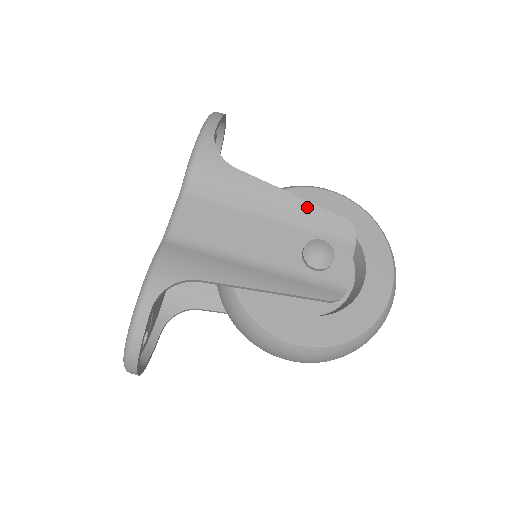
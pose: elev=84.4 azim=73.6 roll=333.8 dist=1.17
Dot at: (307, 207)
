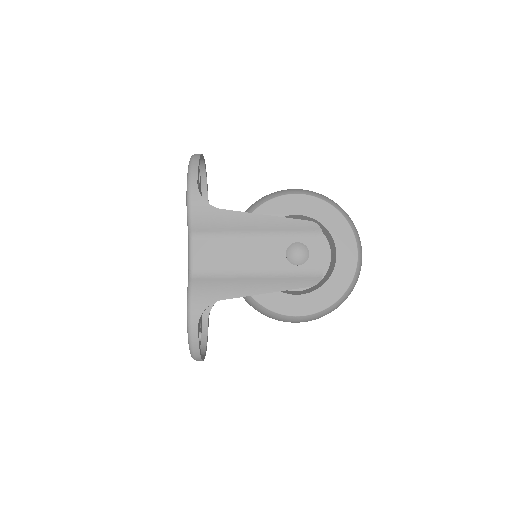
Dot at: (280, 221)
